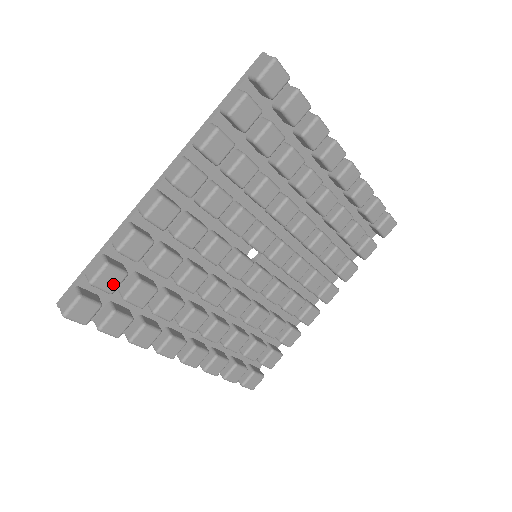
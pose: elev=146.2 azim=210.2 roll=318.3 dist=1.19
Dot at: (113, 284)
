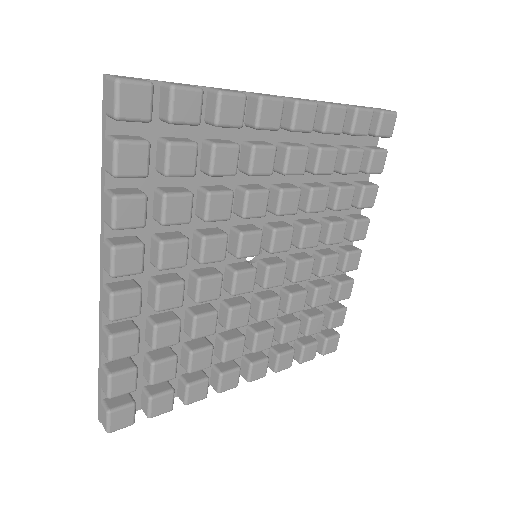
Dot at: (183, 115)
